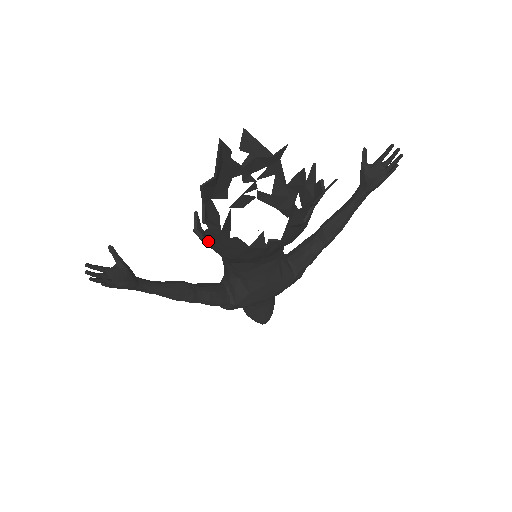
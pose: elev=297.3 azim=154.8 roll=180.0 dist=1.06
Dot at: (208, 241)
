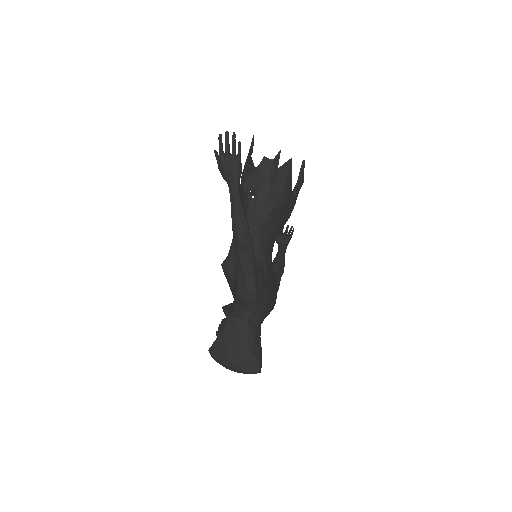
Dot at: (275, 162)
